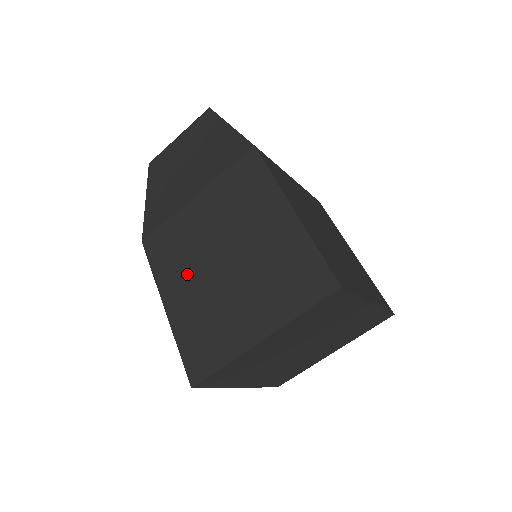
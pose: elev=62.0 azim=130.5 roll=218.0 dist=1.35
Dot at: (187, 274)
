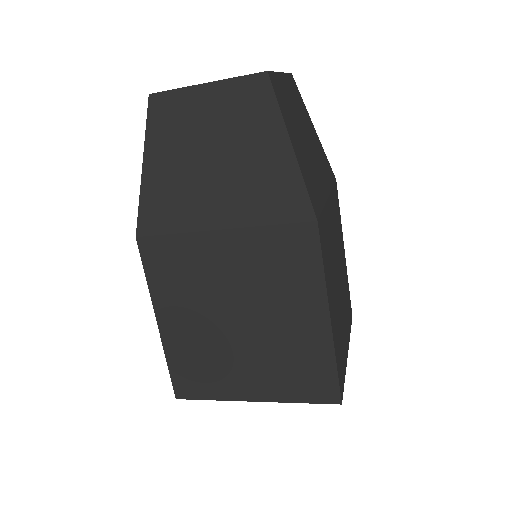
Dot at: (191, 308)
